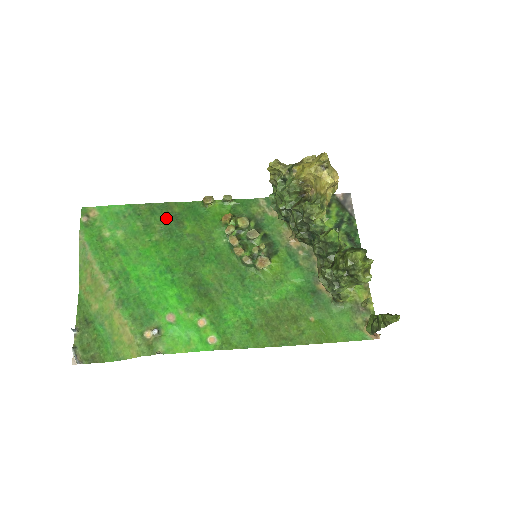
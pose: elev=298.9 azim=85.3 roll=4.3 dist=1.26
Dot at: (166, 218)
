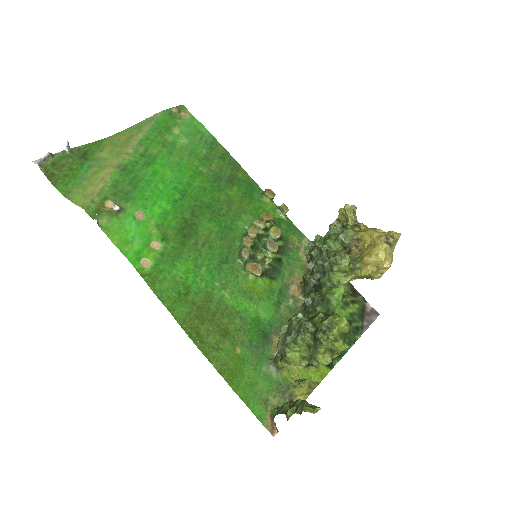
Dot at: (226, 170)
